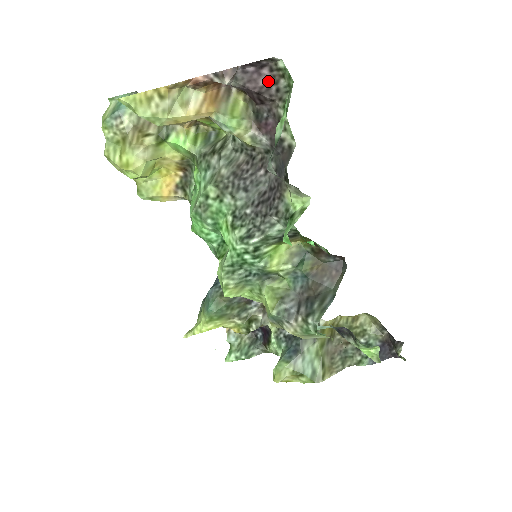
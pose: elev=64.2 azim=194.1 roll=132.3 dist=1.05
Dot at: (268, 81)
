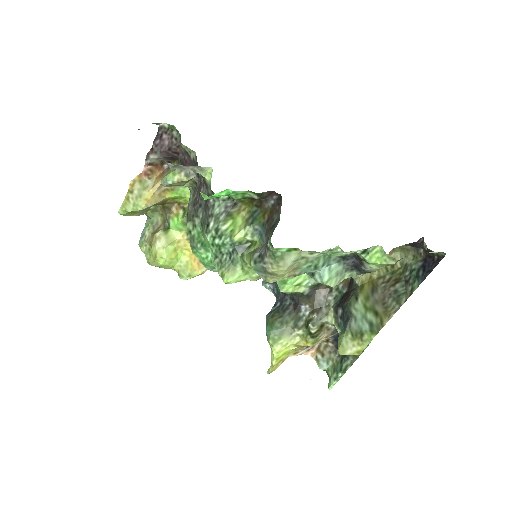
Dot at: (169, 139)
